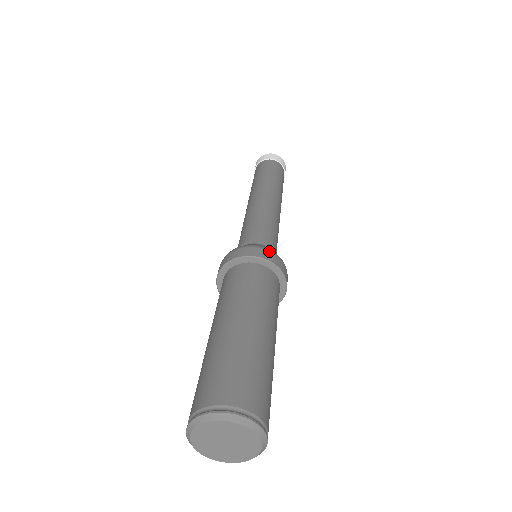
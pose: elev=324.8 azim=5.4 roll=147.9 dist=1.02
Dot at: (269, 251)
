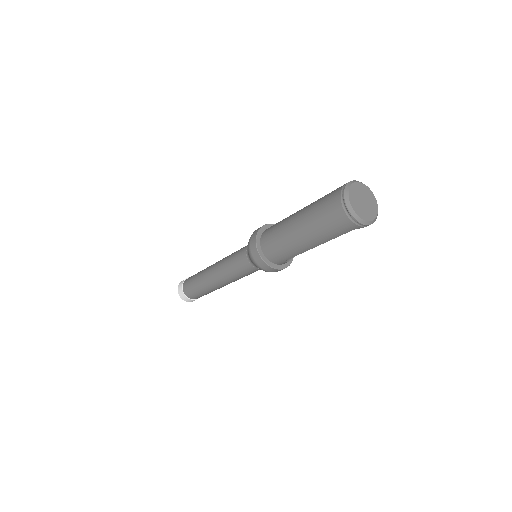
Dot at: occluded
